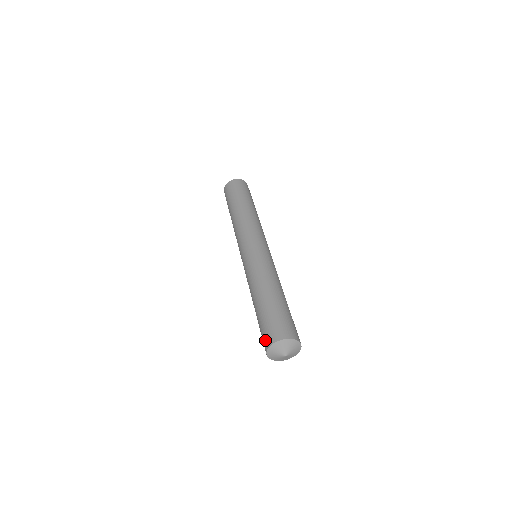
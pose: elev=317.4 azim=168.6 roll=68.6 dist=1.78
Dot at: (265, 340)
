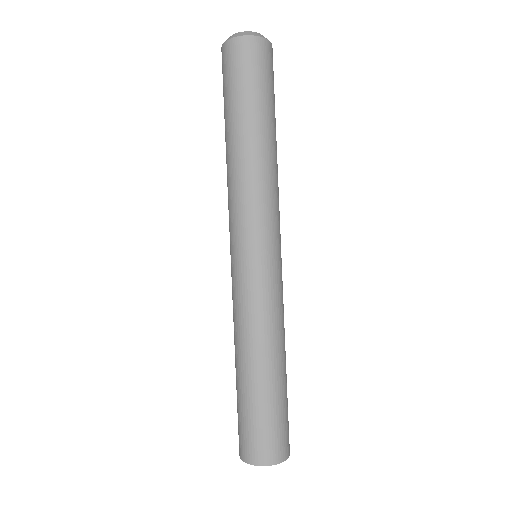
Dot at: (241, 445)
